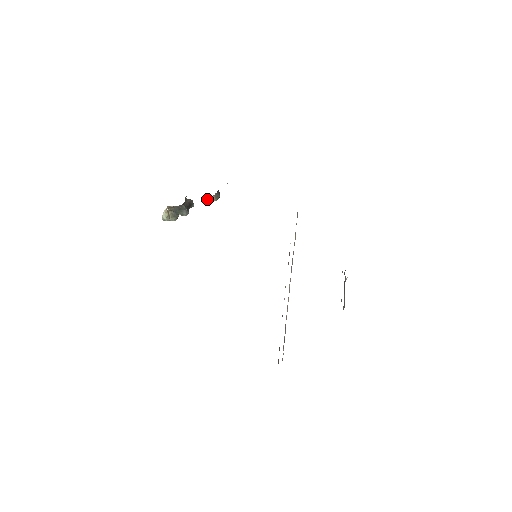
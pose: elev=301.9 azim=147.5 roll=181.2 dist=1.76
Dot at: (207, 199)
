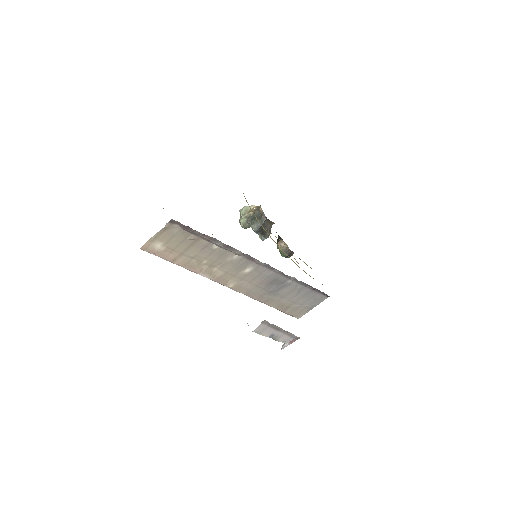
Dot at: (280, 242)
